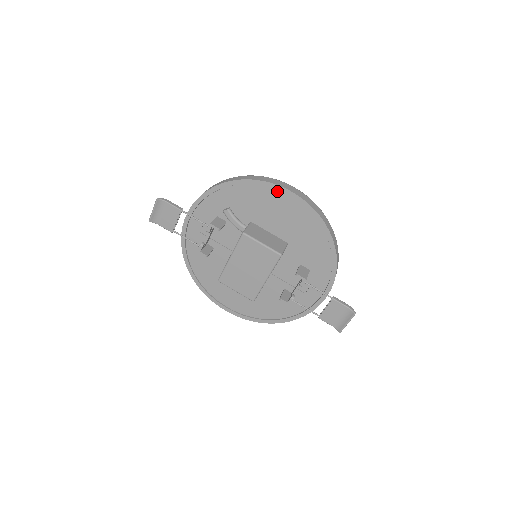
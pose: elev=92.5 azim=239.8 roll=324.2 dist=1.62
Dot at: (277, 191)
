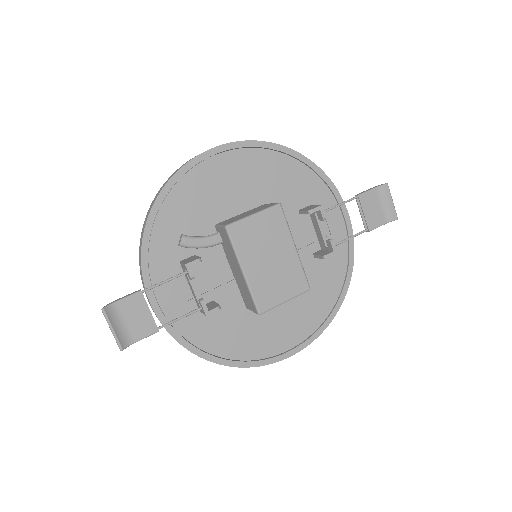
Dot at: (204, 163)
